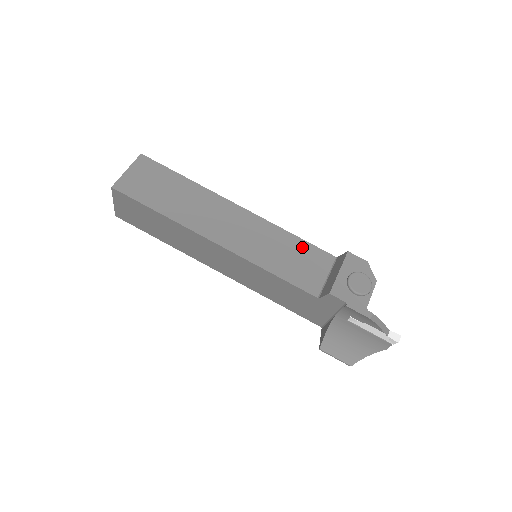
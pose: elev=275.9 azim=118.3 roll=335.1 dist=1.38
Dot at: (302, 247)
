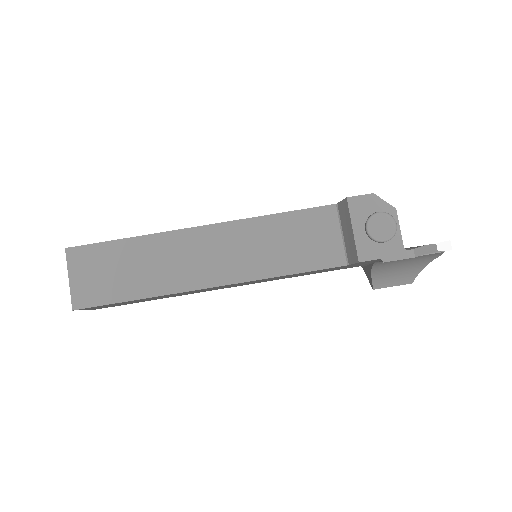
Dot at: (296, 221)
